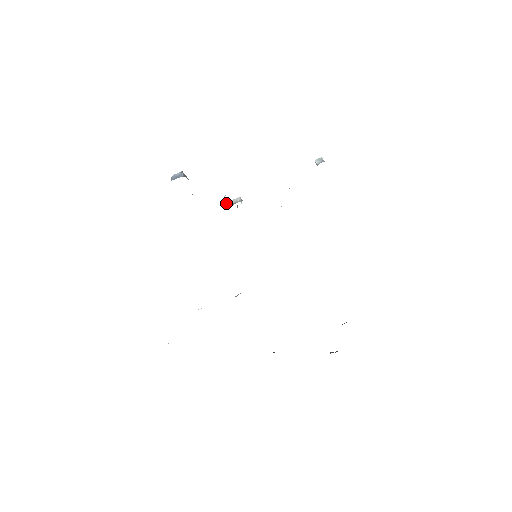
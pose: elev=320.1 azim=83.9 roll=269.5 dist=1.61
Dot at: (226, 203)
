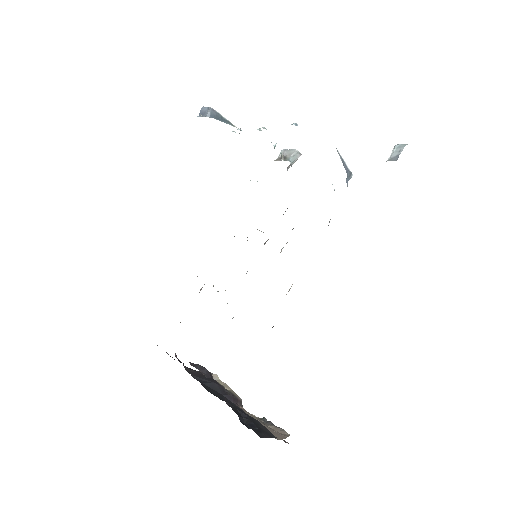
Dot at: (282, 150)
